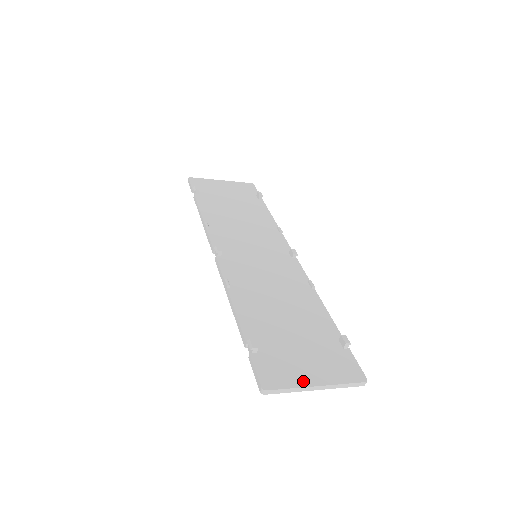
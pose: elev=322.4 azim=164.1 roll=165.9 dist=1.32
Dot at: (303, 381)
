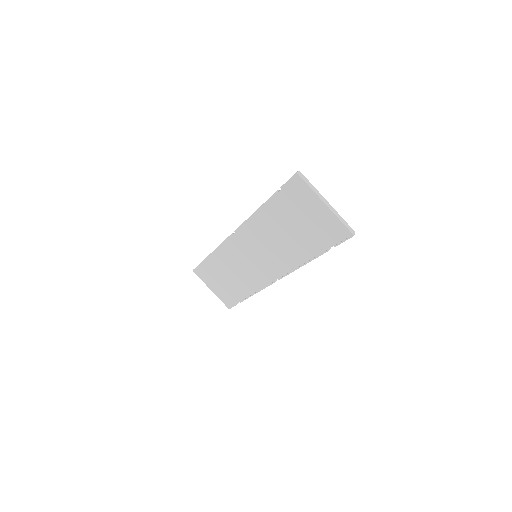
Dot at: (318, 197)
